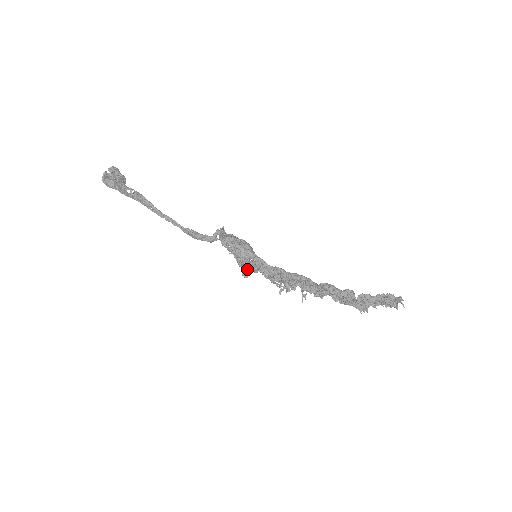
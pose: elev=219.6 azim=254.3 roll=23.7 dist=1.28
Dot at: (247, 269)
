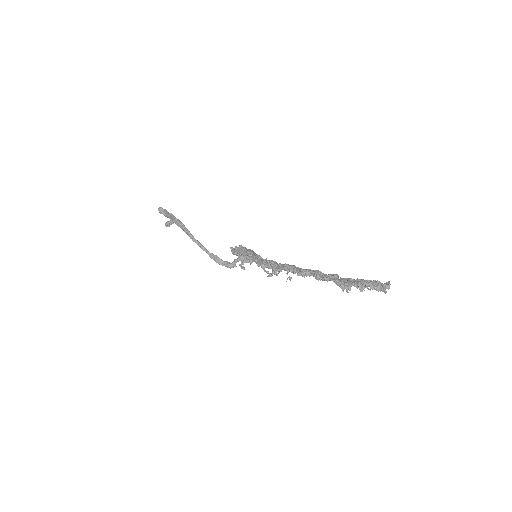
Dot at: (244, 261)
